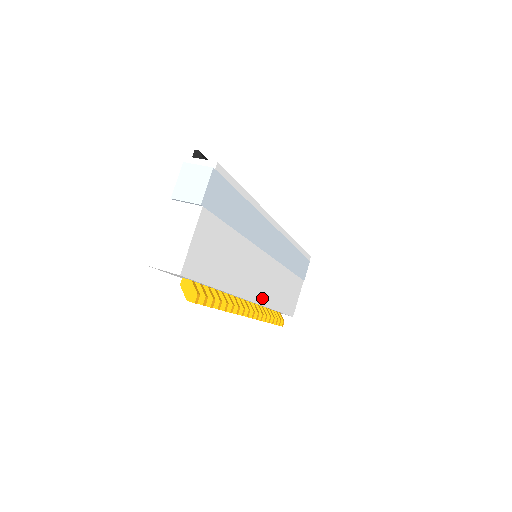
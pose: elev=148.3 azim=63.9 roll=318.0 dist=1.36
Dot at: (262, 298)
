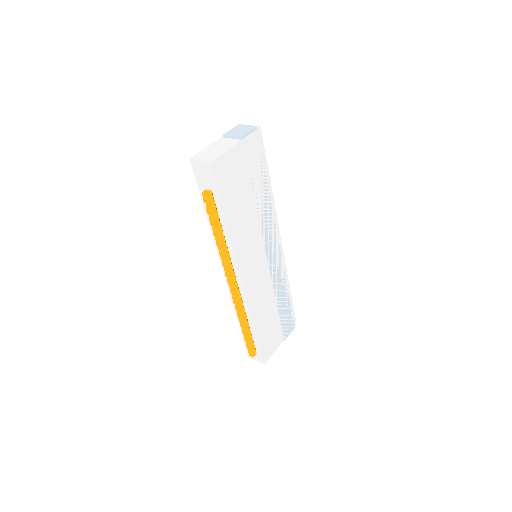
Dot at: (249, 289)
